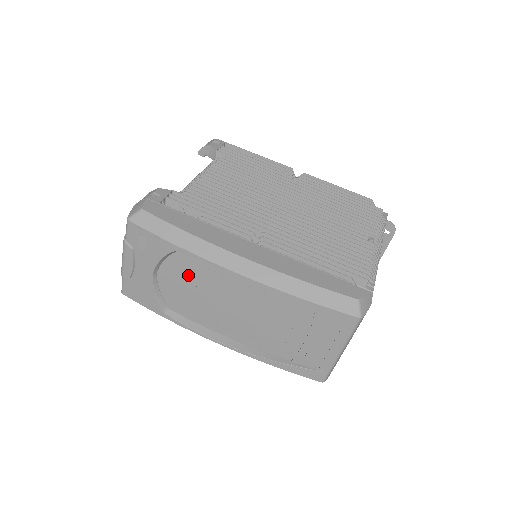
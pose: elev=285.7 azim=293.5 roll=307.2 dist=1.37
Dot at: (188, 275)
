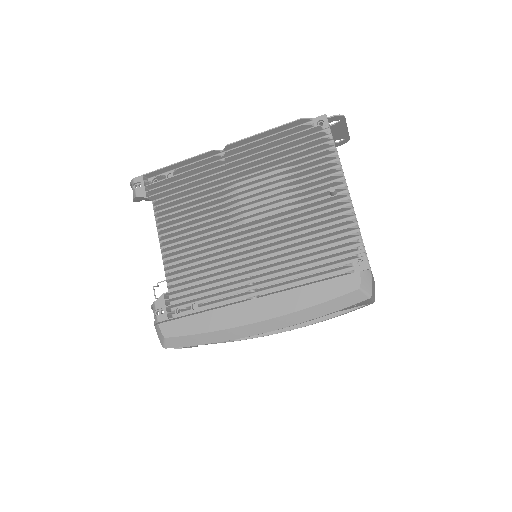
Dot at: occluded
